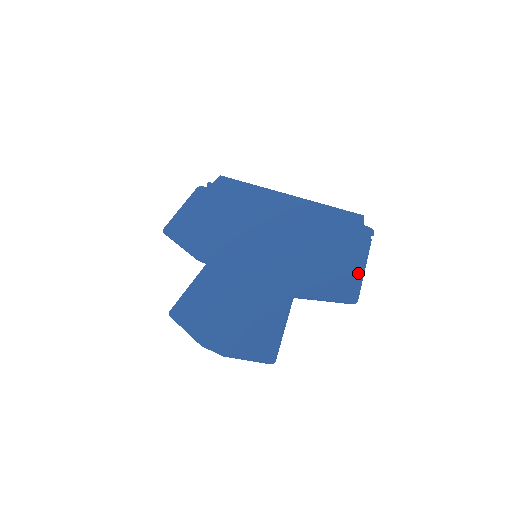
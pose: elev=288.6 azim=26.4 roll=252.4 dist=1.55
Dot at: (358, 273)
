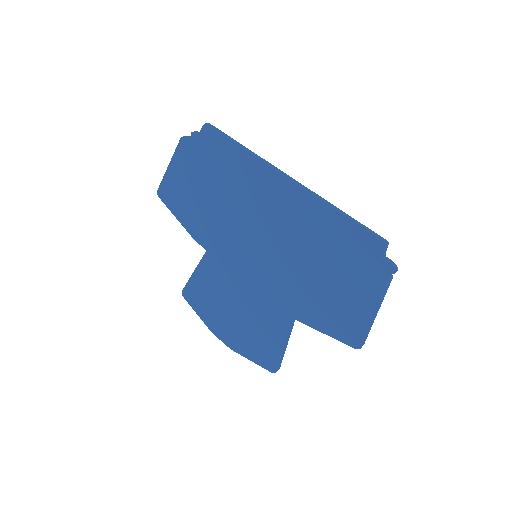
Dot at: (366, 319)
